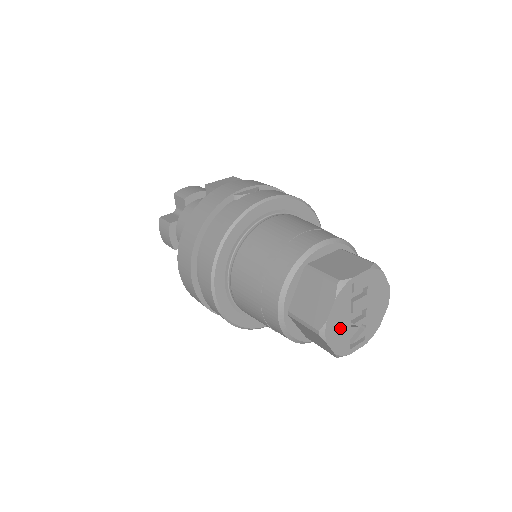
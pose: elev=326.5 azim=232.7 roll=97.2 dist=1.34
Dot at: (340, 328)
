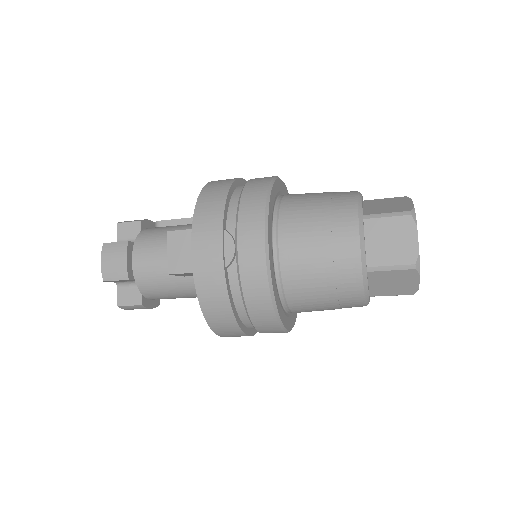
Dot at: occluded
